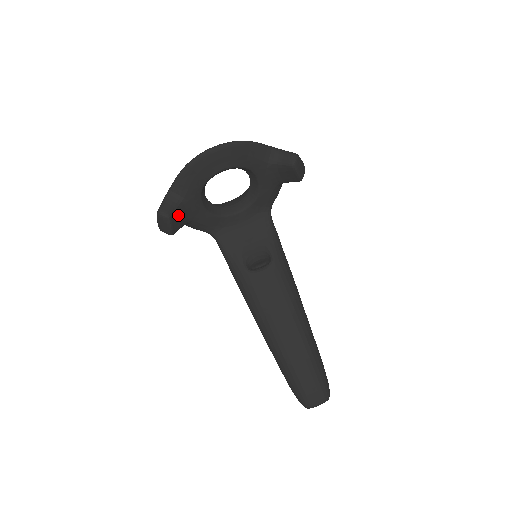
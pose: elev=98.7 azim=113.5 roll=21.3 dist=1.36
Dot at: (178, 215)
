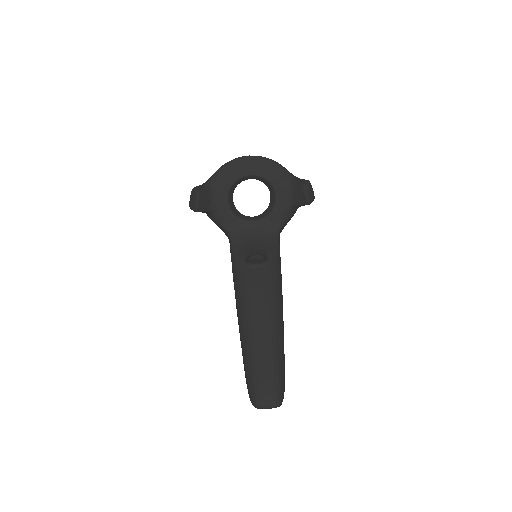
Dot at: (207, 197)
